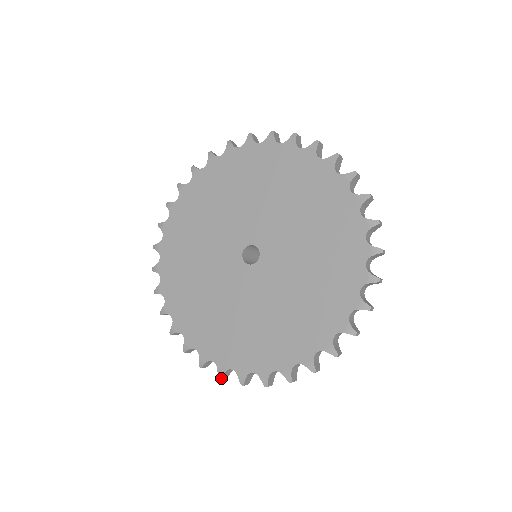
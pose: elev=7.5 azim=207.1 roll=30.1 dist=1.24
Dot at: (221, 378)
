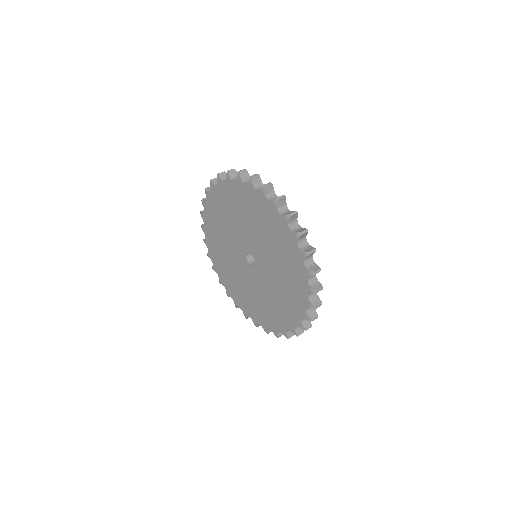
Dot at: (288, 338)
